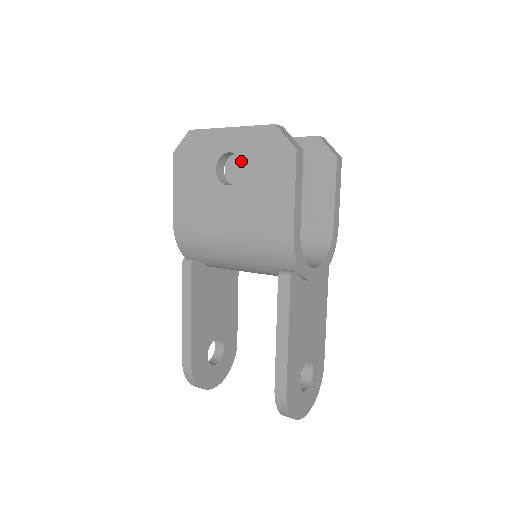
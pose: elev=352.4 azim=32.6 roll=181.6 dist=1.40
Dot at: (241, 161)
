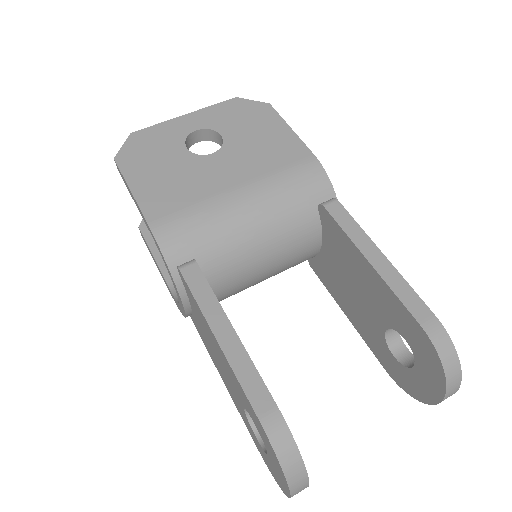
Dot at: (216, 131)
